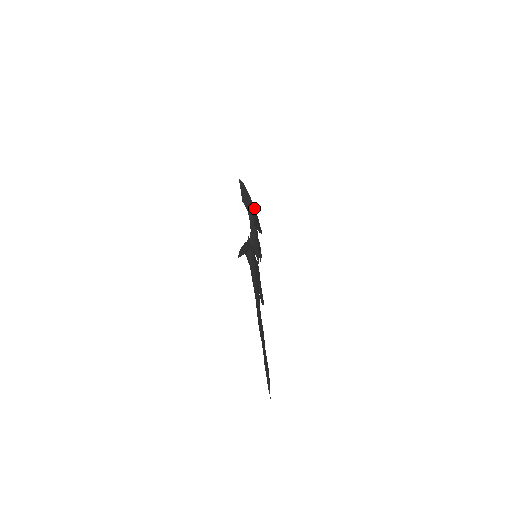
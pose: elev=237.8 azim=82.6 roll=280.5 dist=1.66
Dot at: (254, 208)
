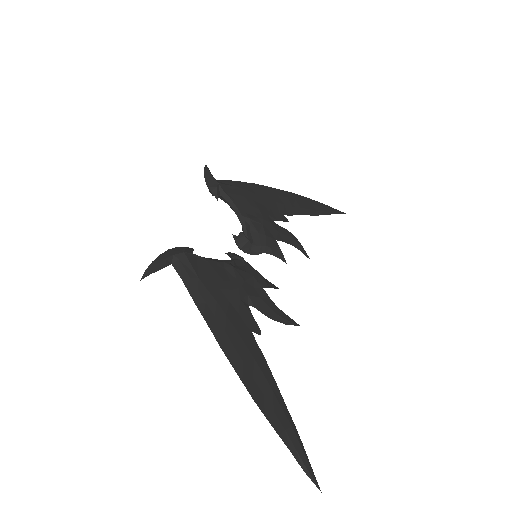
Dot at: (263, 190)
